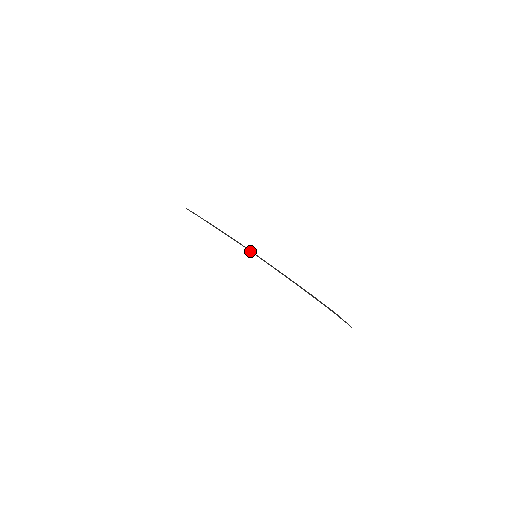
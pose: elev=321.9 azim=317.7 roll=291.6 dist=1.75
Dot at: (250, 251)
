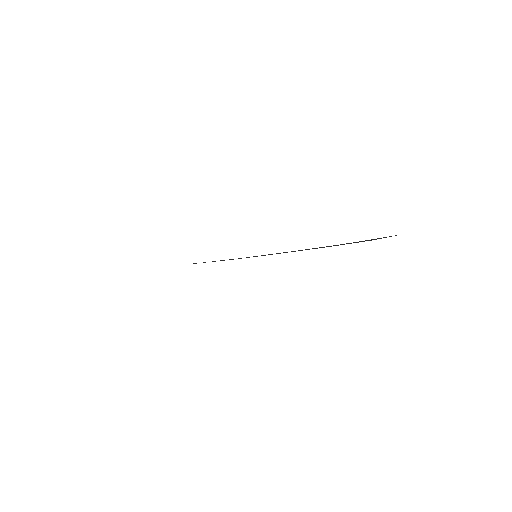
Dot at: occluded
